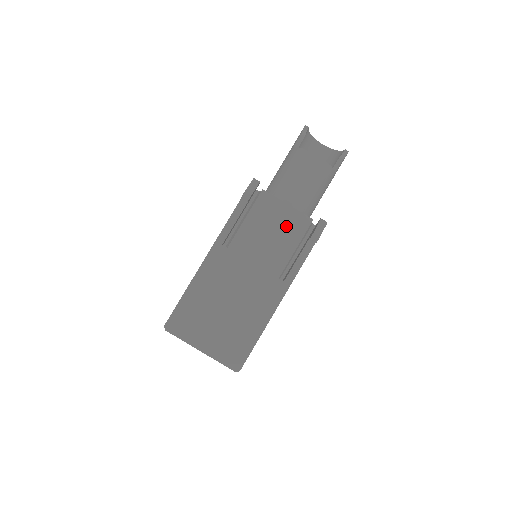
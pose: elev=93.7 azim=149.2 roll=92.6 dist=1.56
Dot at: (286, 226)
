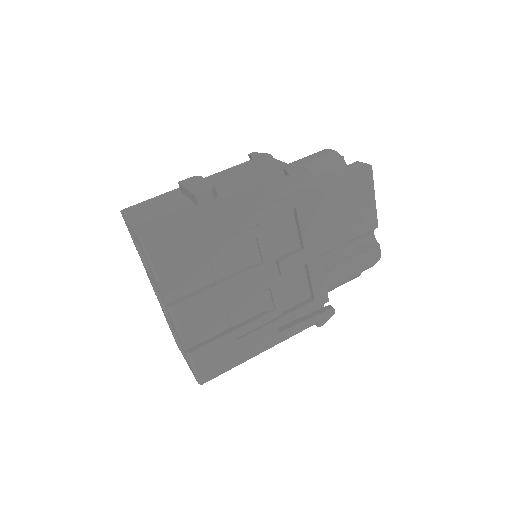
Dot at: (271, 170)
